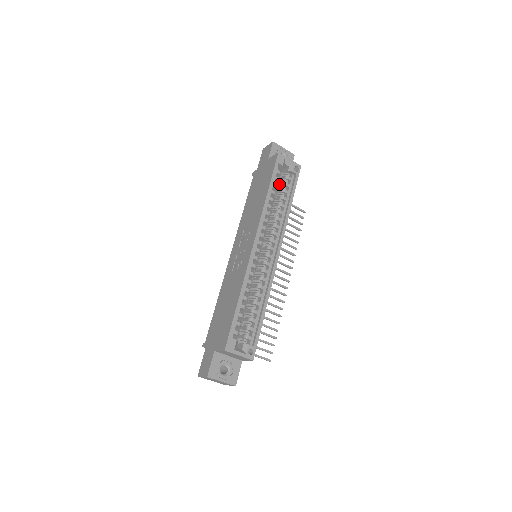
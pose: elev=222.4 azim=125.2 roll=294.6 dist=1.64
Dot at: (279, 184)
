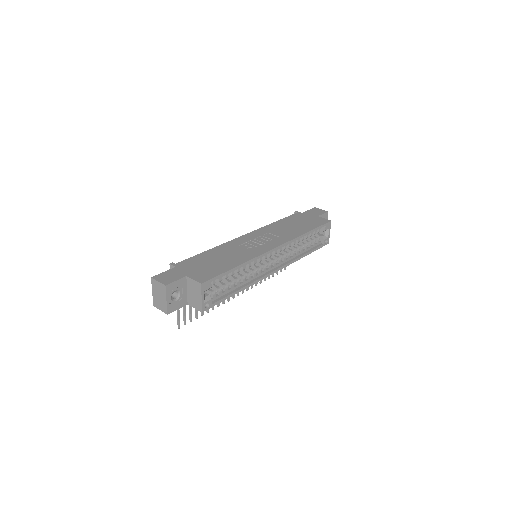
Dot at: occluded
